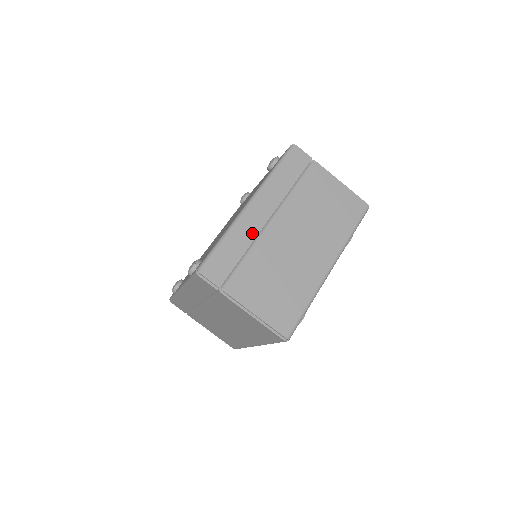
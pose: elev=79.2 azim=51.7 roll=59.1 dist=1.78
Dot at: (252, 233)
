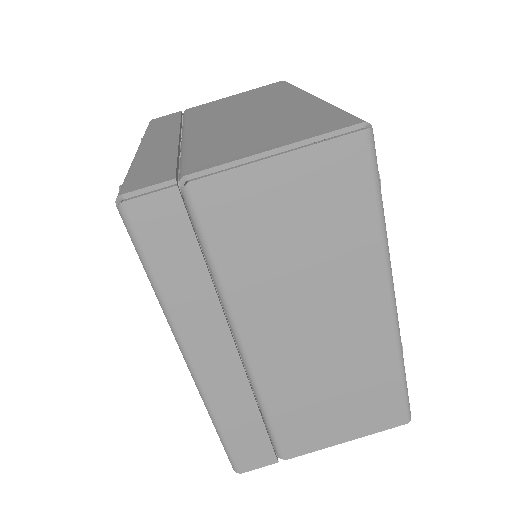
Dot at: (239, 388)
